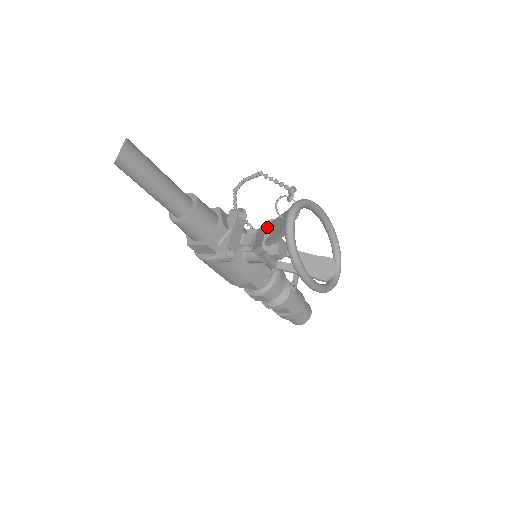
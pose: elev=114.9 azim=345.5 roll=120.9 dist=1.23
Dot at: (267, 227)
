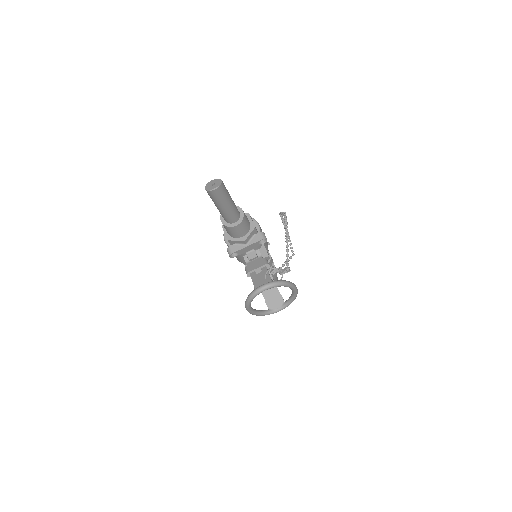
Dot at: (261, 266)
